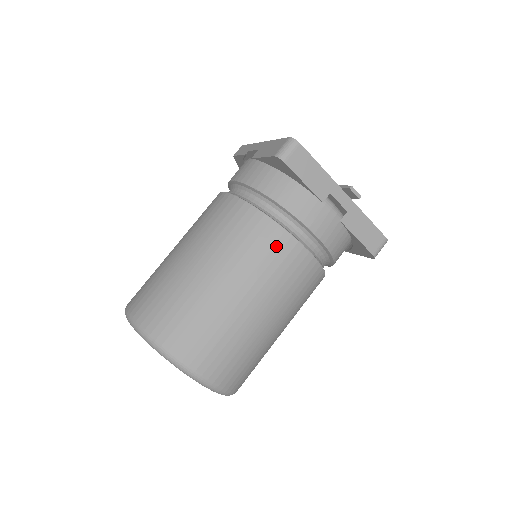
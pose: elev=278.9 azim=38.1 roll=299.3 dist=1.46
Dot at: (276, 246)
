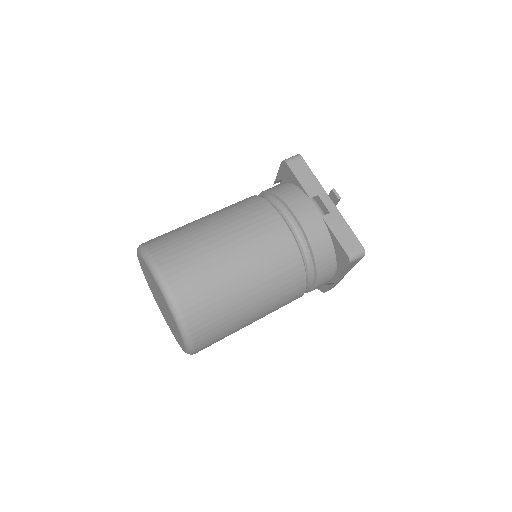
Dot at: (263, 216)
